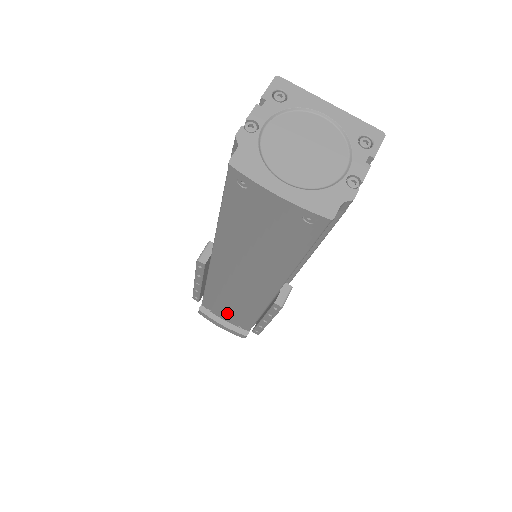
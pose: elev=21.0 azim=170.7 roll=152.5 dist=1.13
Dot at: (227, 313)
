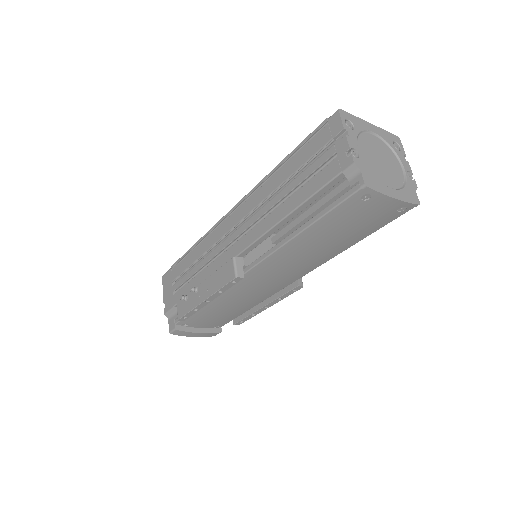
Dot at: (213, 319)
